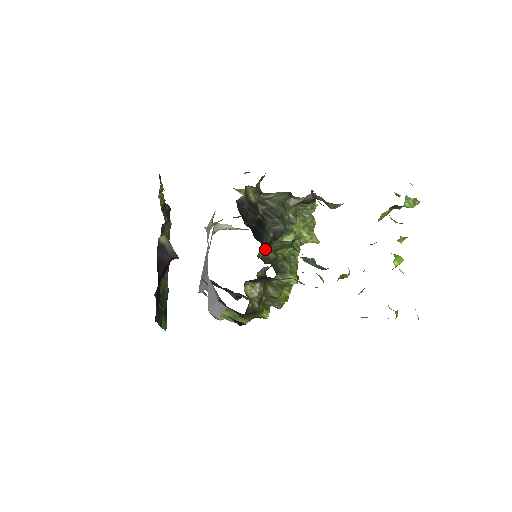
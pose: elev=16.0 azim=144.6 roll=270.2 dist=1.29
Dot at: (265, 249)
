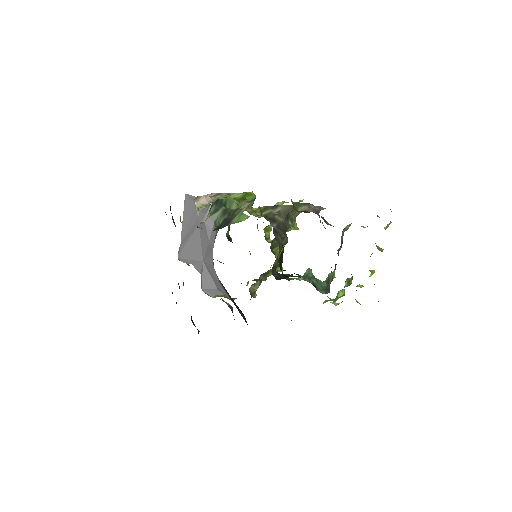
Dot at: occluded
